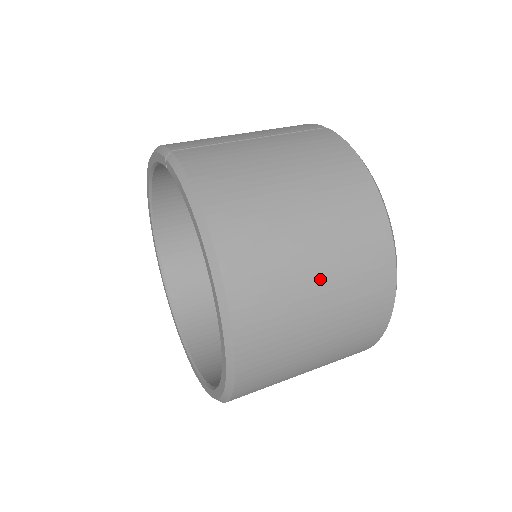
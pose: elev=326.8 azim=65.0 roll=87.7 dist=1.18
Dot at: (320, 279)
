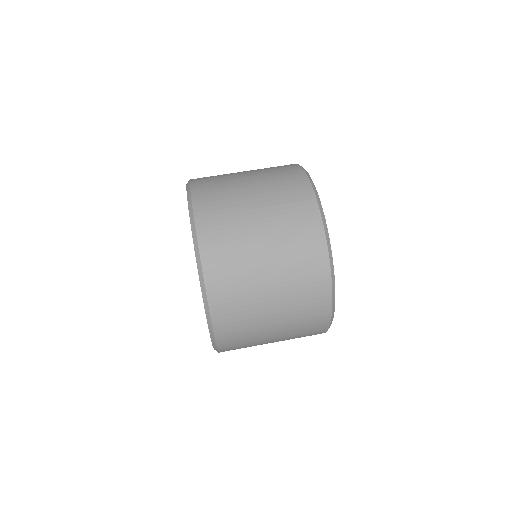
Dot at: (261, 226)
